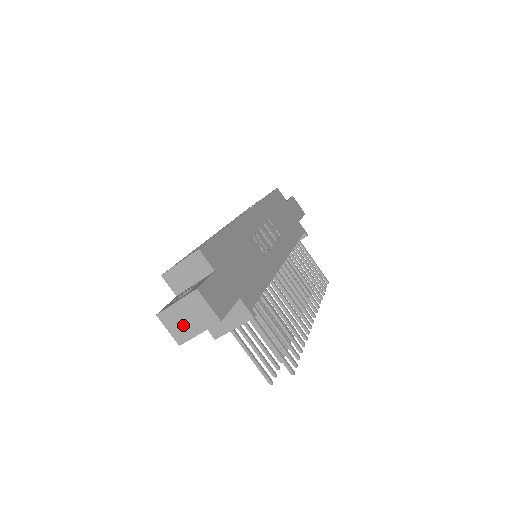
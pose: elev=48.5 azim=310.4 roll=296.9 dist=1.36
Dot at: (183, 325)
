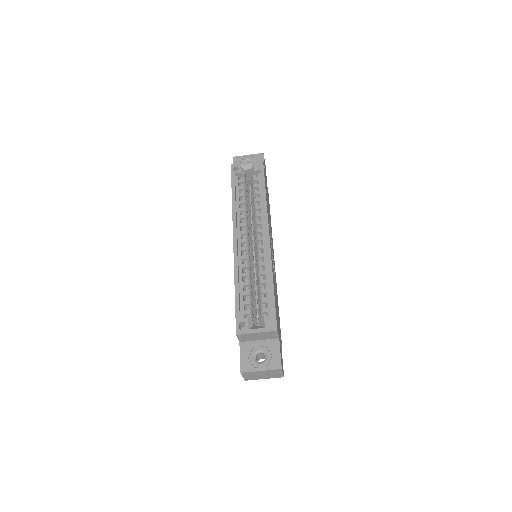
Dot at: (256, 376)
